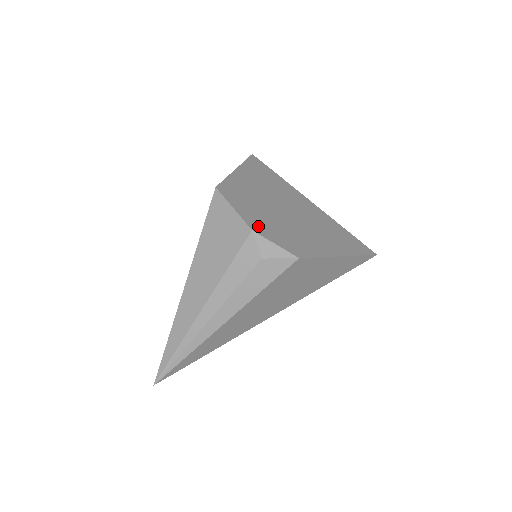
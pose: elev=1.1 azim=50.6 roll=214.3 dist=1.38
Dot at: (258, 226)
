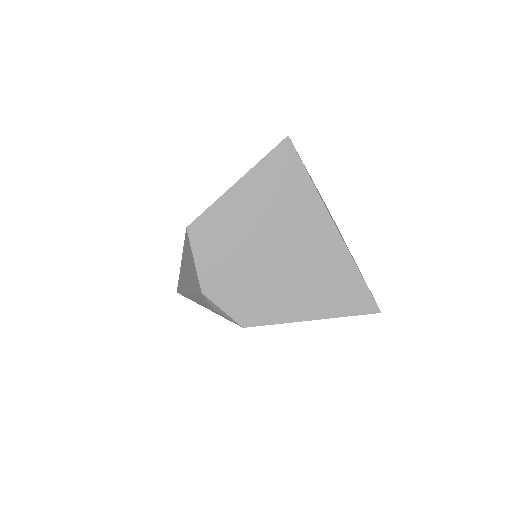
Dot at: (213, 285)
